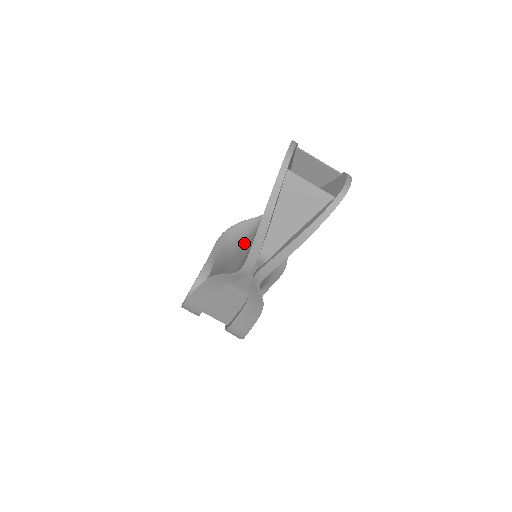
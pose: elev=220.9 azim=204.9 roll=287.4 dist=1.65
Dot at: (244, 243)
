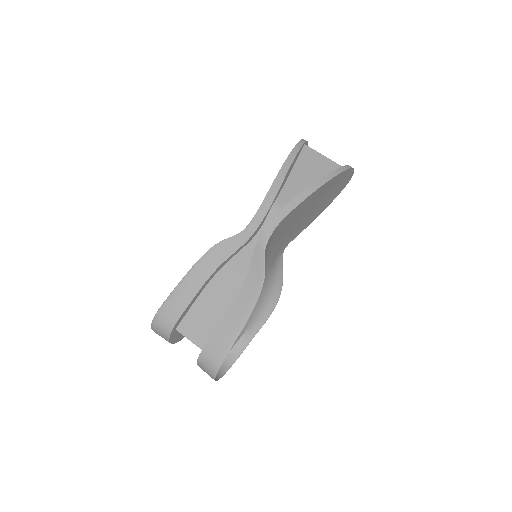
Dot at: occluded
